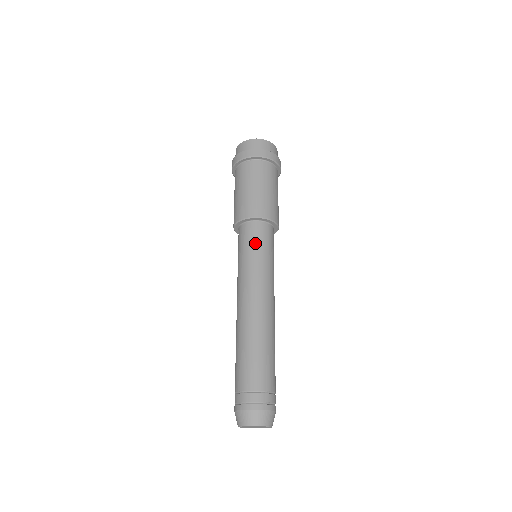
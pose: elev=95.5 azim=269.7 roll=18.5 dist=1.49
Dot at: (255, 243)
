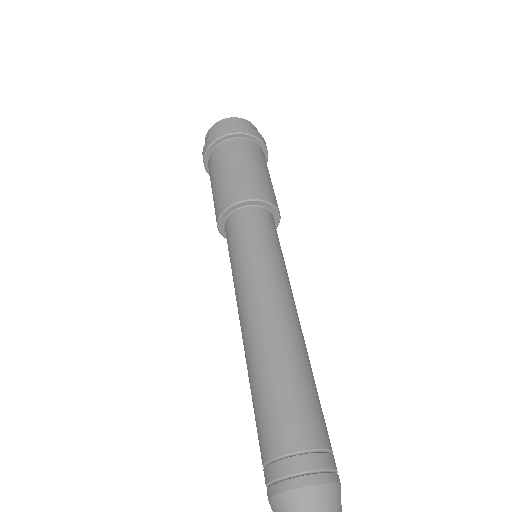
Dot at: (251, 233)
